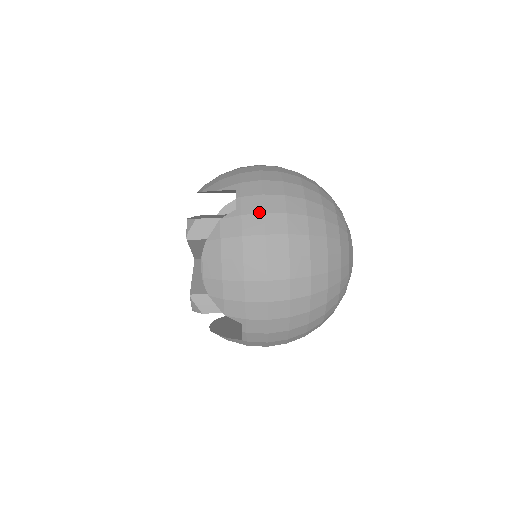
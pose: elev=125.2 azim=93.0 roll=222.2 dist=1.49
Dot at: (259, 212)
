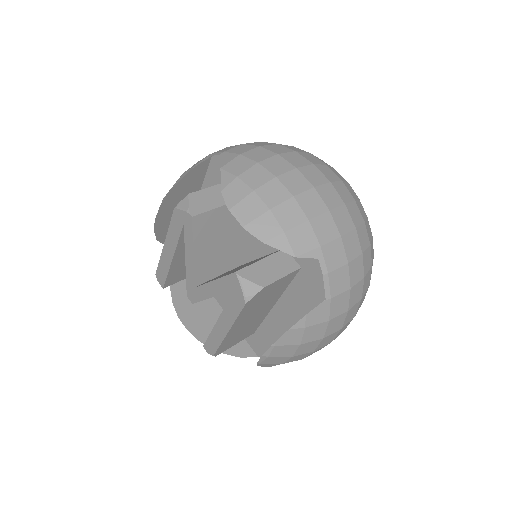
Dot at: (254, 147)
